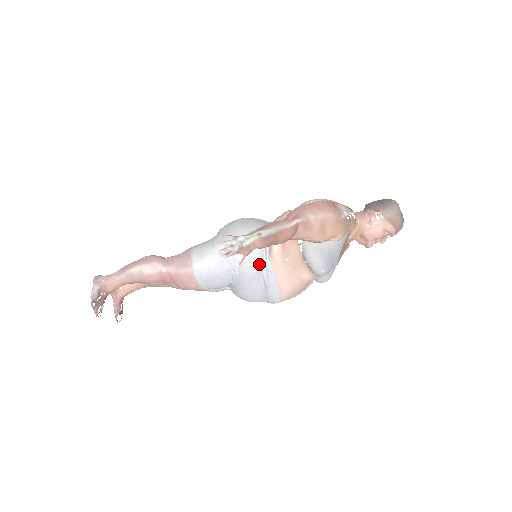
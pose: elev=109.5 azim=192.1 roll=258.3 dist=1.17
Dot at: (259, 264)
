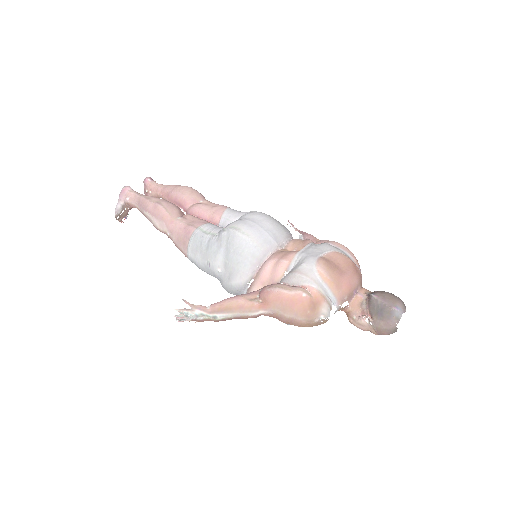
Dot at: (236, 292)
